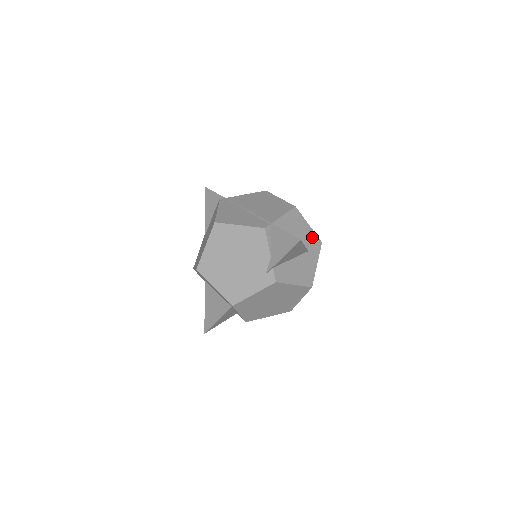
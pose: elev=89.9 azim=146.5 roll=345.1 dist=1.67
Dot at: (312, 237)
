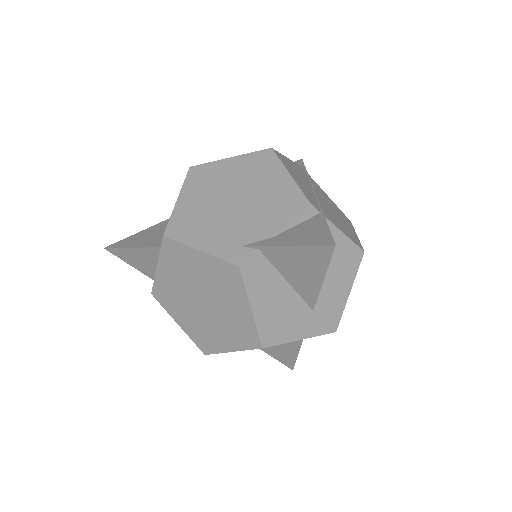
Dot at: (336, 307)
